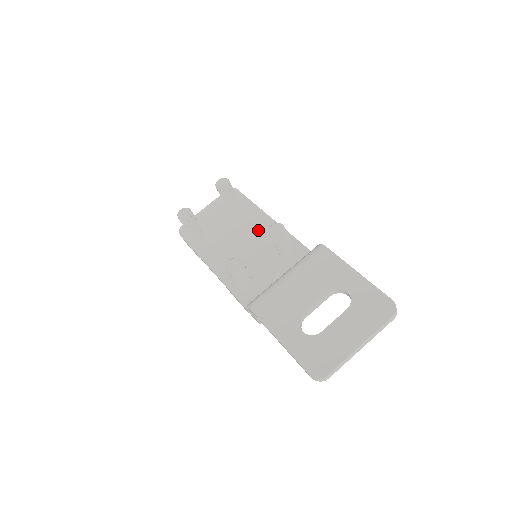
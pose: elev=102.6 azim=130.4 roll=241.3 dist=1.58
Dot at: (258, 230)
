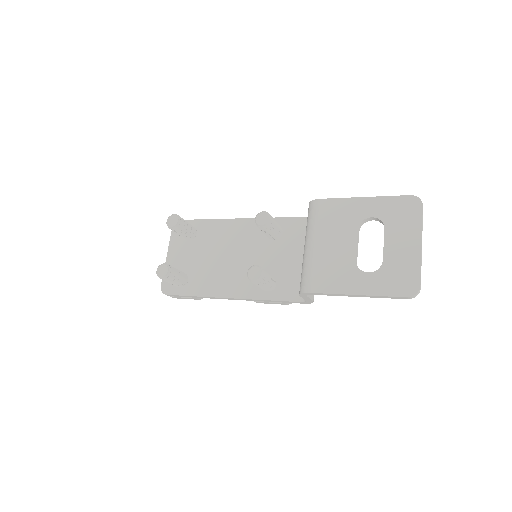
Dot at: (235, 236)
